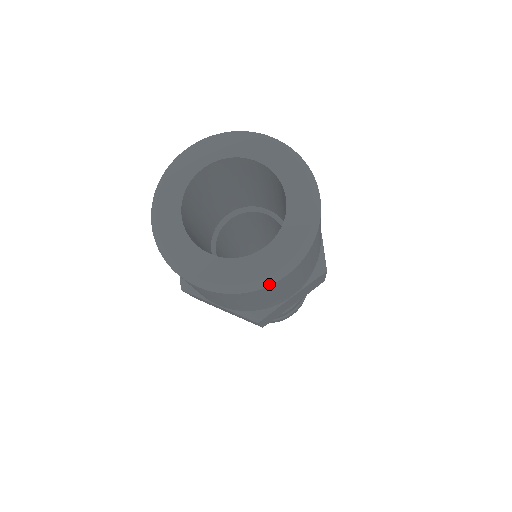
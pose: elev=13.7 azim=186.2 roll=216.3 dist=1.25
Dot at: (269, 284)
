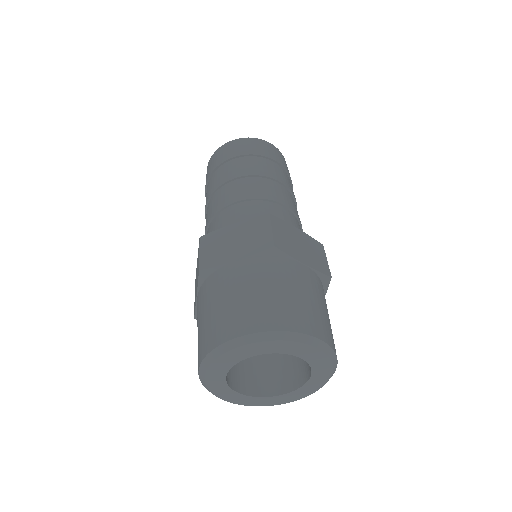
Dot at: occluded
